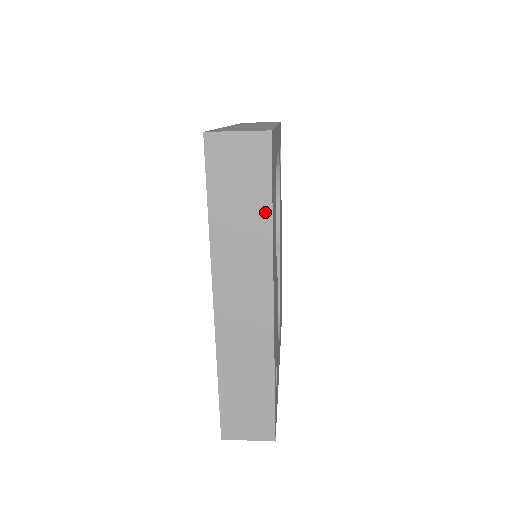
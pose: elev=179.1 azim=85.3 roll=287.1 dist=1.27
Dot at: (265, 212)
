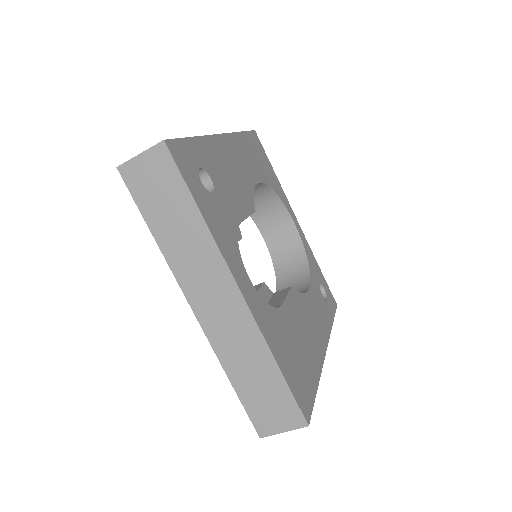
Dot at: occluded
